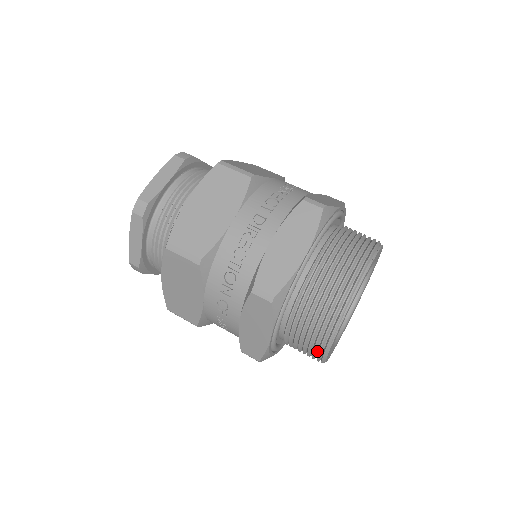
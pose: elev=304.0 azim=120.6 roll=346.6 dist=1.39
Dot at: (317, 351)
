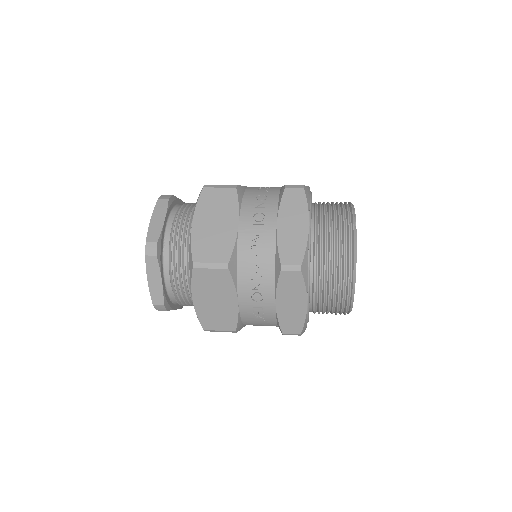
Dot at: (347, 245)
